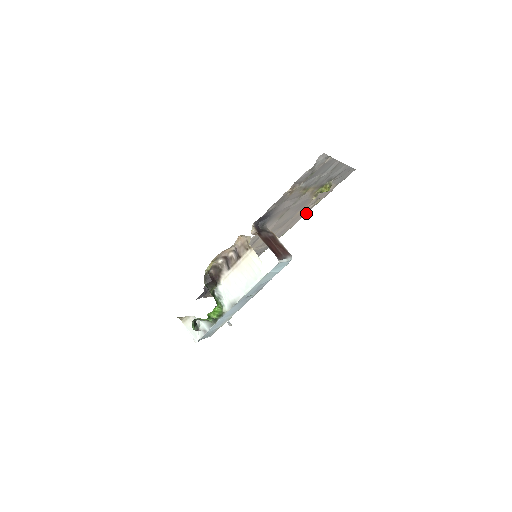
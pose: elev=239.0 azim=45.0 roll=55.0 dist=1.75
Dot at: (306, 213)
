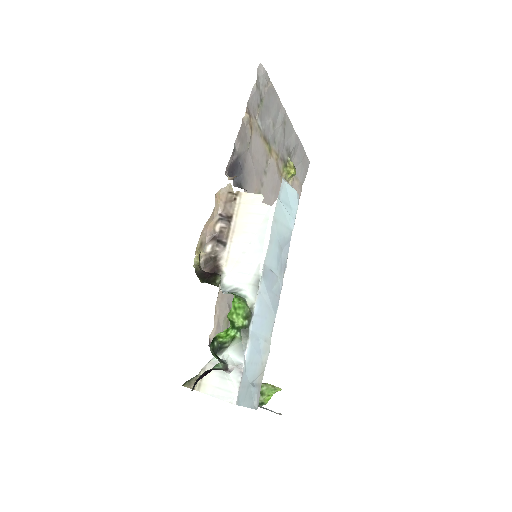
Dot at: occluded
